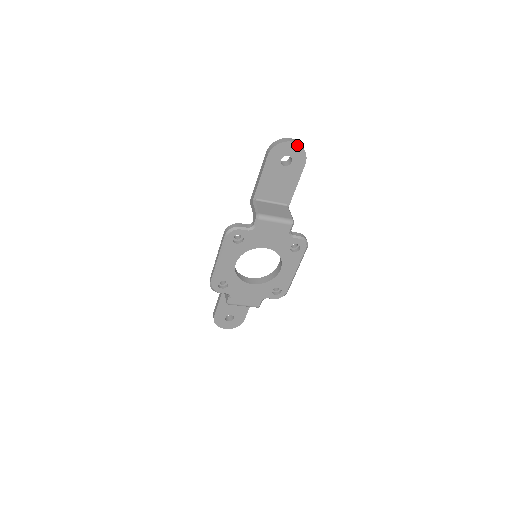
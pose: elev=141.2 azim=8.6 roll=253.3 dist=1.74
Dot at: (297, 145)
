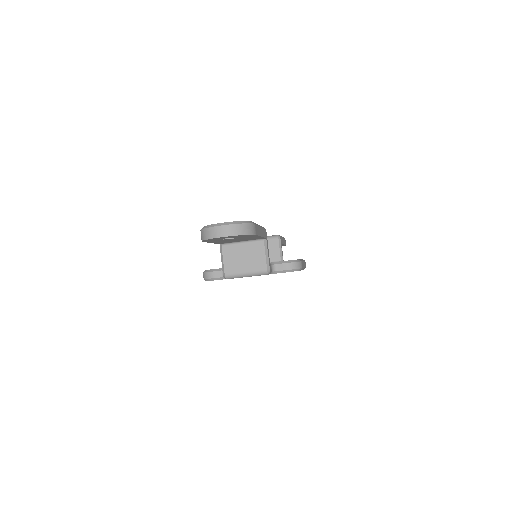
Dot at: (230, 236)
